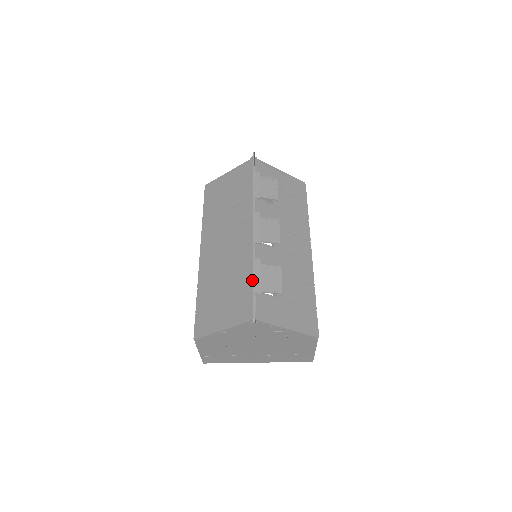
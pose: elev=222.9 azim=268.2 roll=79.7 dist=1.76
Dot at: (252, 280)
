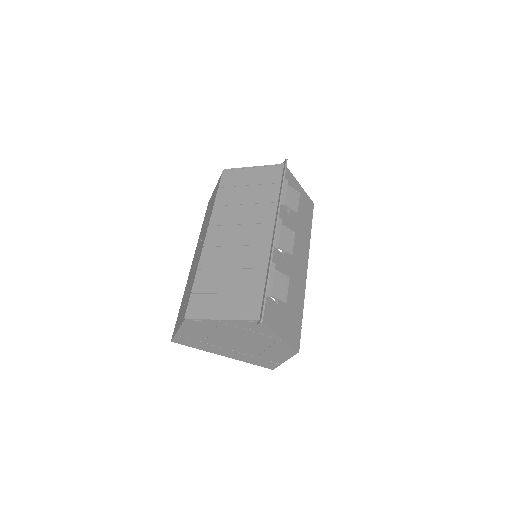
Dot at: (264, 281)
